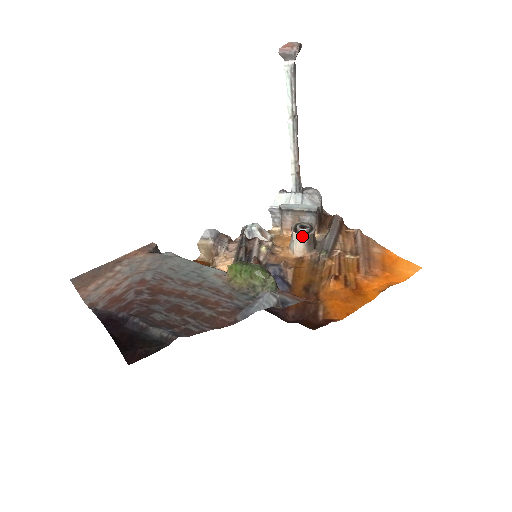
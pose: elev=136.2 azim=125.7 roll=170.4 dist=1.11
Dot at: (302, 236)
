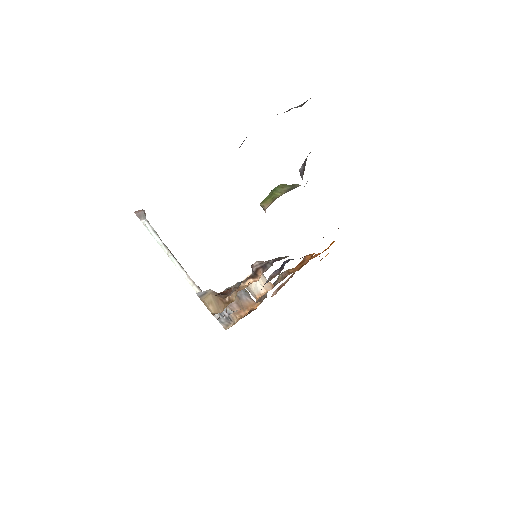
Dot at: occluded
